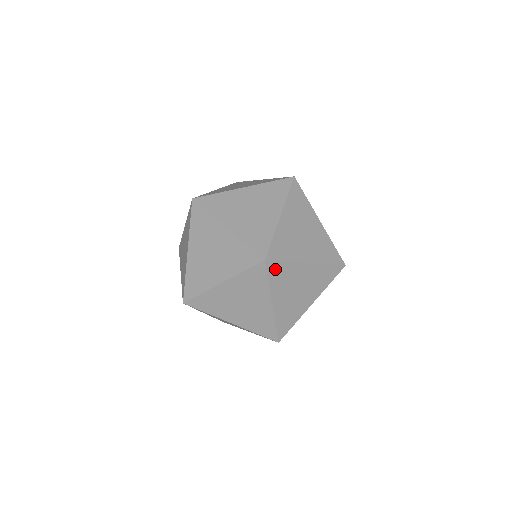
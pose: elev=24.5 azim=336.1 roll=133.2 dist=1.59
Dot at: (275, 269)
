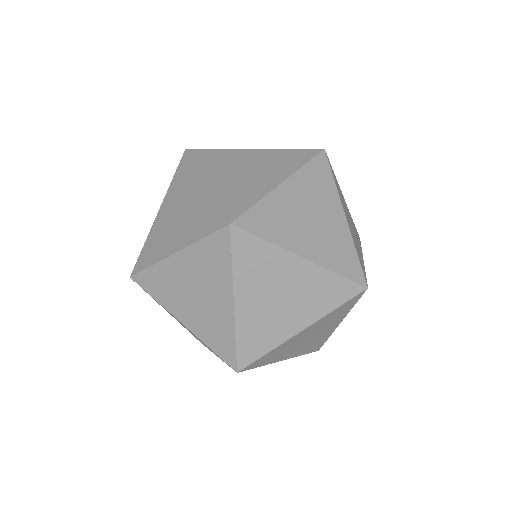
Dot at: (321, 168)
